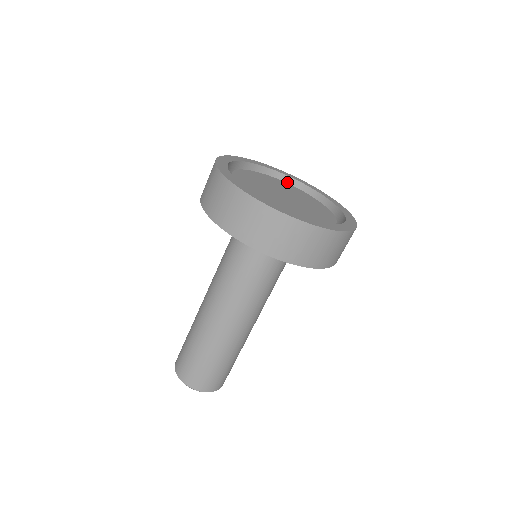
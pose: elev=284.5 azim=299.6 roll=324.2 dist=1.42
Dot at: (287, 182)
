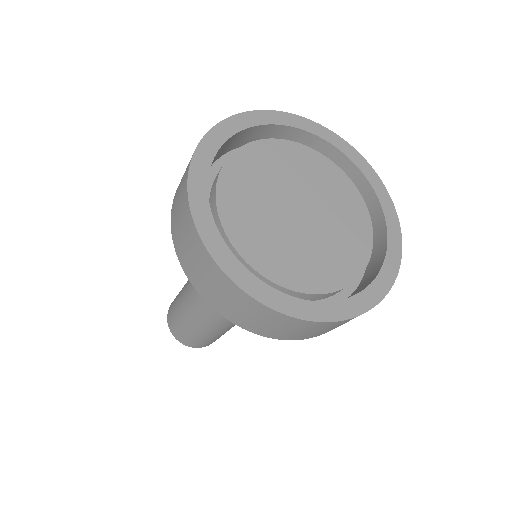
Dot at: (373, 204)
